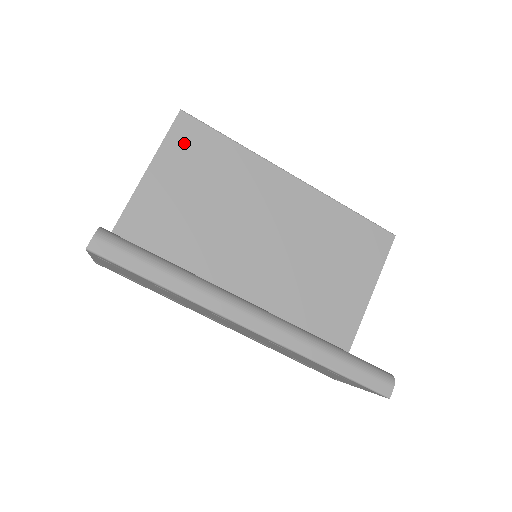
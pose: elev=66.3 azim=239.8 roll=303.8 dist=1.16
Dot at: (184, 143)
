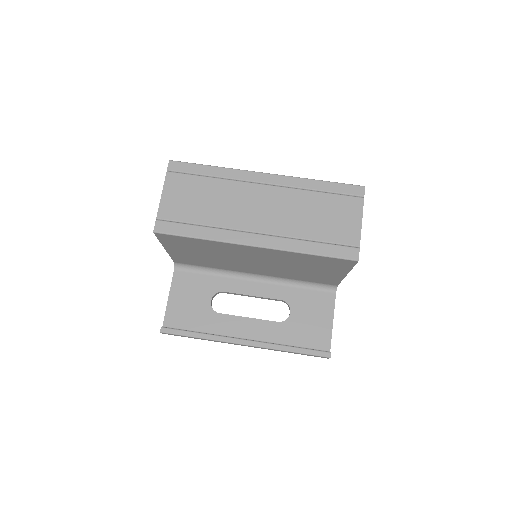
Dot at: occluded
